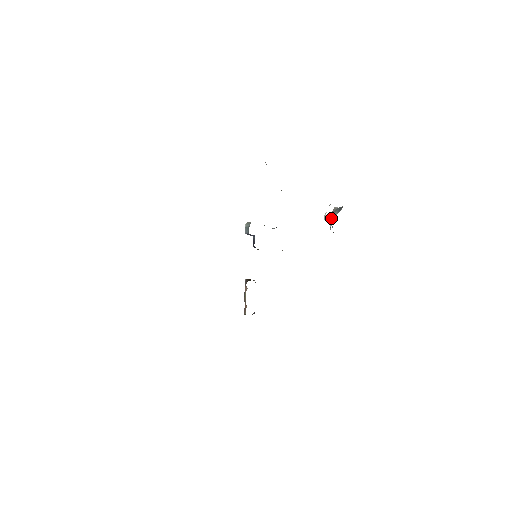
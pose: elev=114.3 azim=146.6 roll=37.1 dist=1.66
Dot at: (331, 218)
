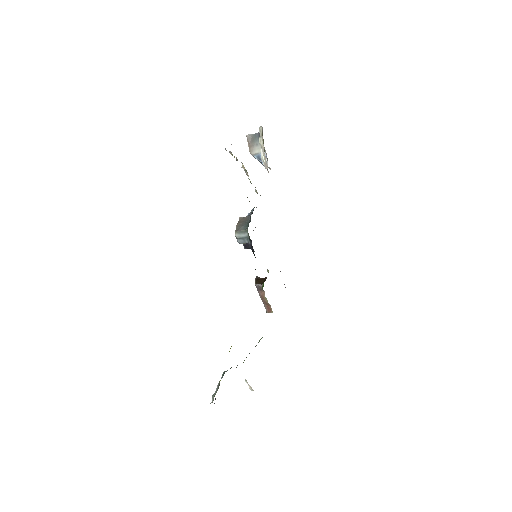
Dot at: (256, 152)
